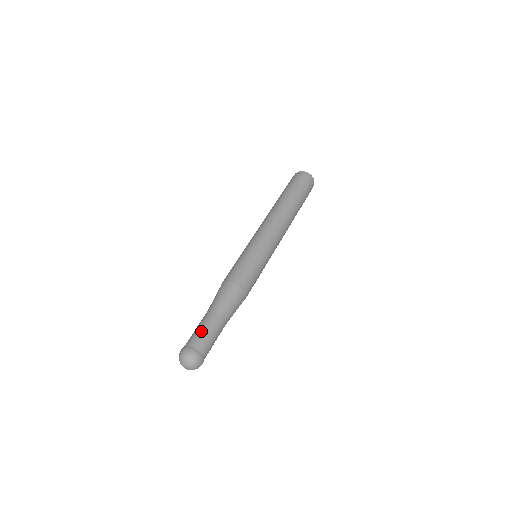
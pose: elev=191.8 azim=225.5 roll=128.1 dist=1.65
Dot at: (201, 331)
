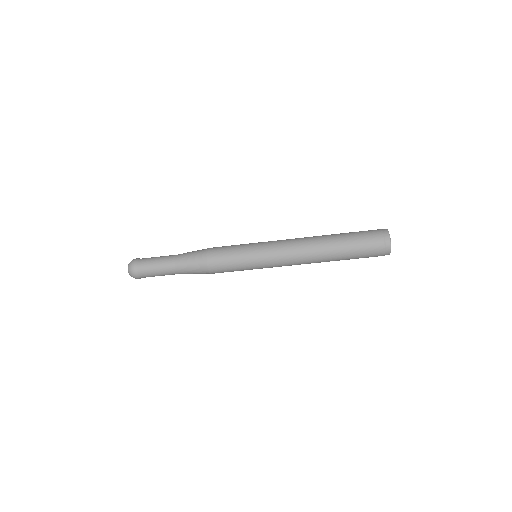
Dot at: (156, 257)
